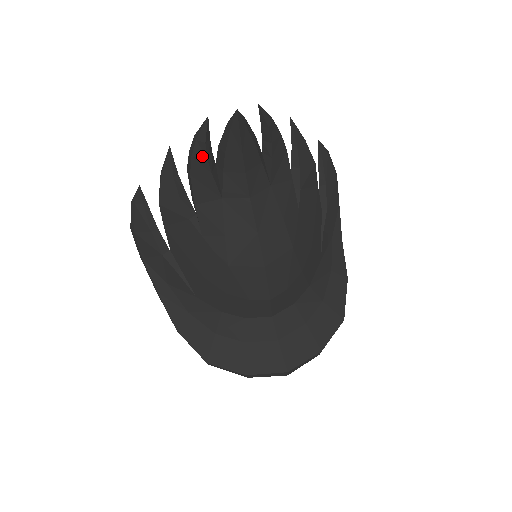
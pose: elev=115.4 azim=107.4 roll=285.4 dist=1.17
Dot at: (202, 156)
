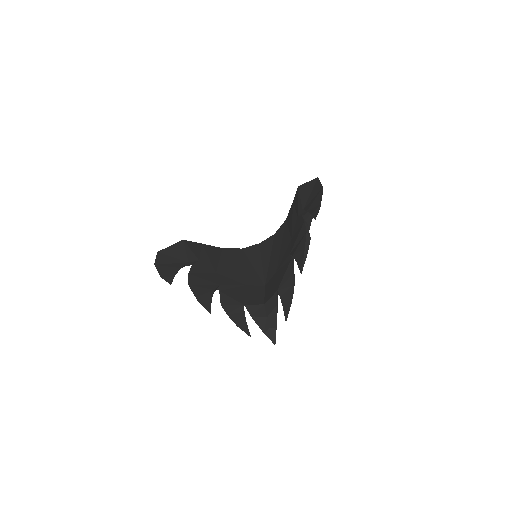
Dot at: occluded
